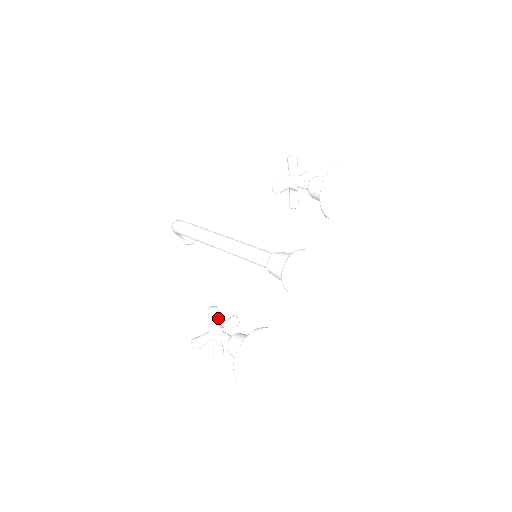
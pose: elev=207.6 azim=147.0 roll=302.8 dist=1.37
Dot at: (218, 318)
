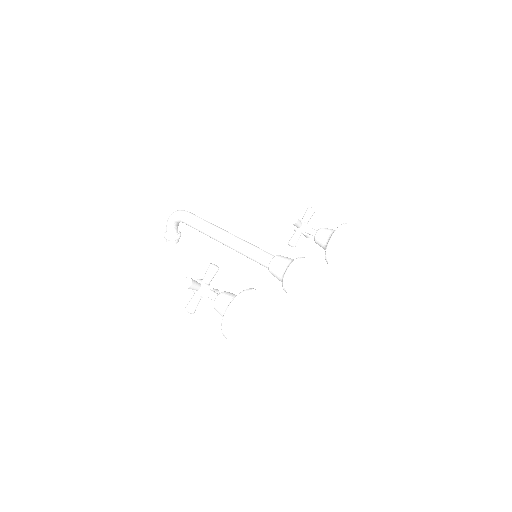
Dot at: occluded
